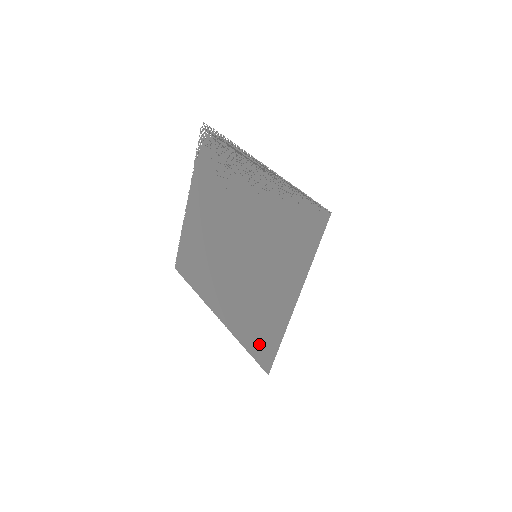
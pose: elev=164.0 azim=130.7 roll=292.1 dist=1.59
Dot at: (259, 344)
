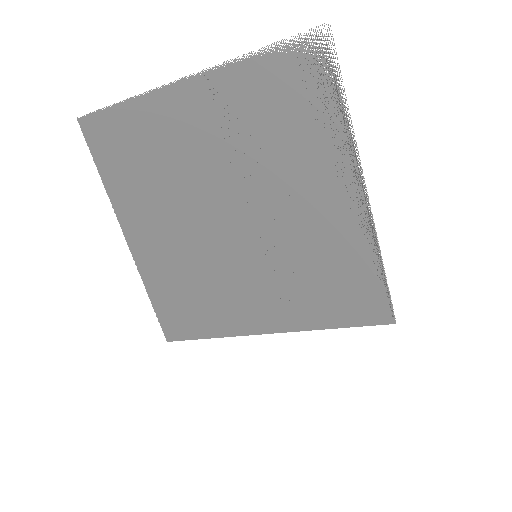
Dot at: (178, 315)
